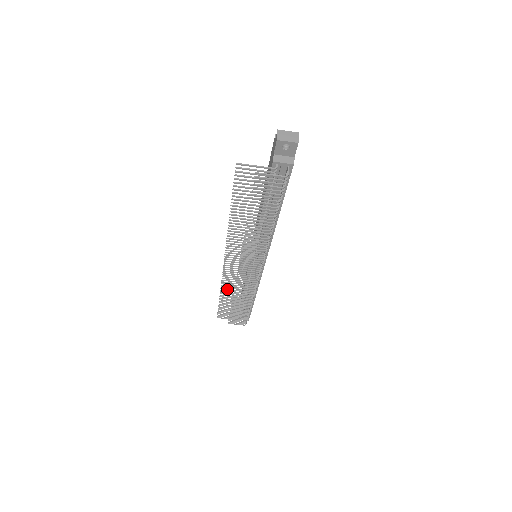
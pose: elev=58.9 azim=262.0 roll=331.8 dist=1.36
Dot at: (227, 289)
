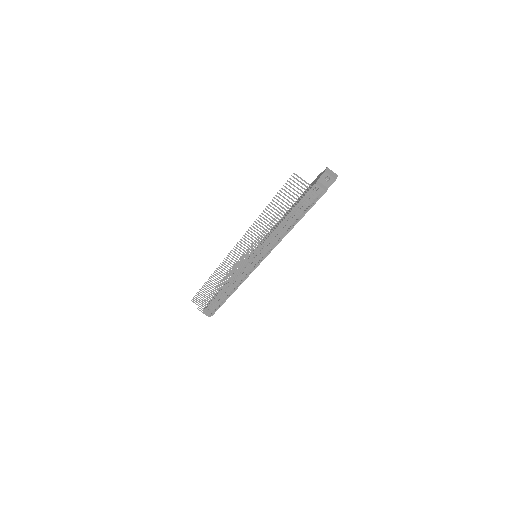
Dot at: (218, 274)
